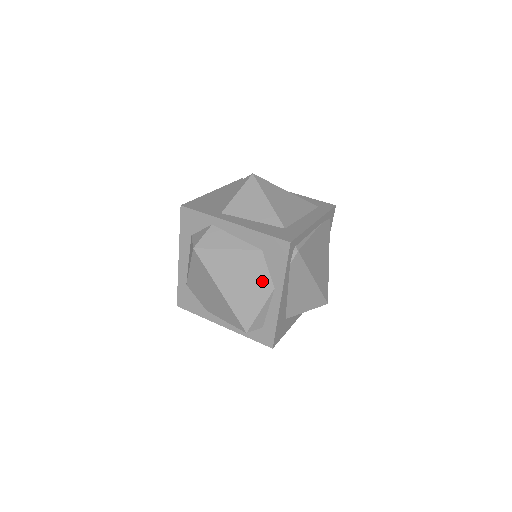
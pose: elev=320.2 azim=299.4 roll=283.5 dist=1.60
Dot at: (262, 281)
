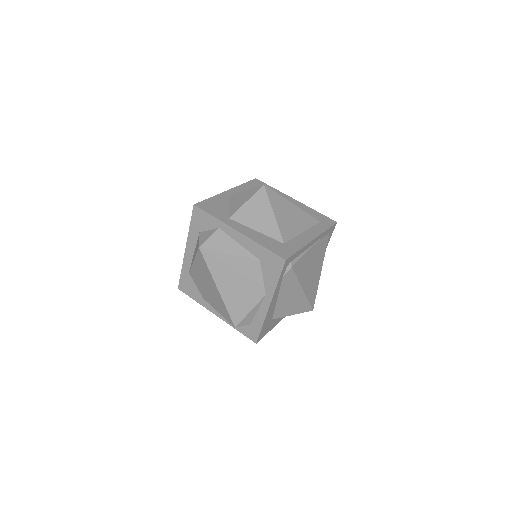
Dot at: (256, 287)
